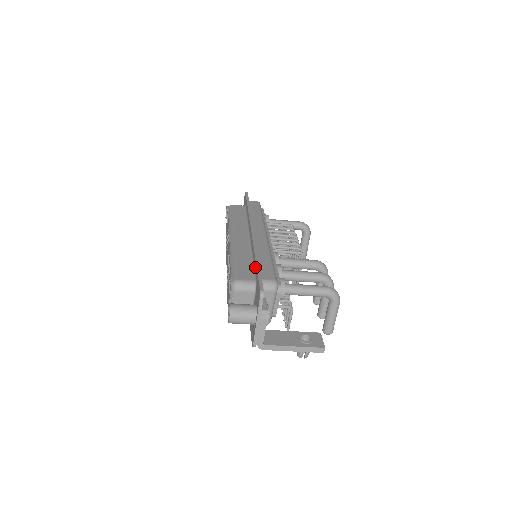
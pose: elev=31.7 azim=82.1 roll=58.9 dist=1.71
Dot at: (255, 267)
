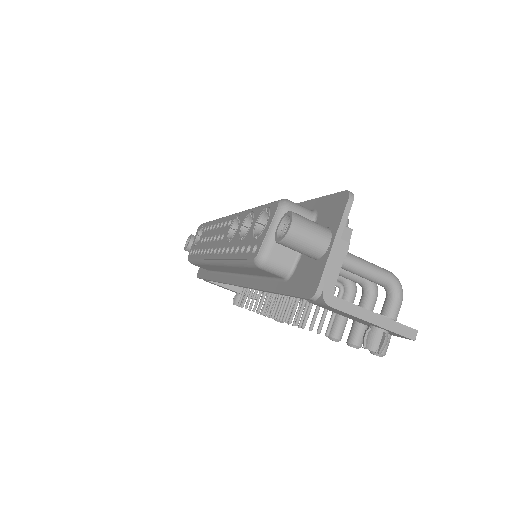
Dot at: occluded
